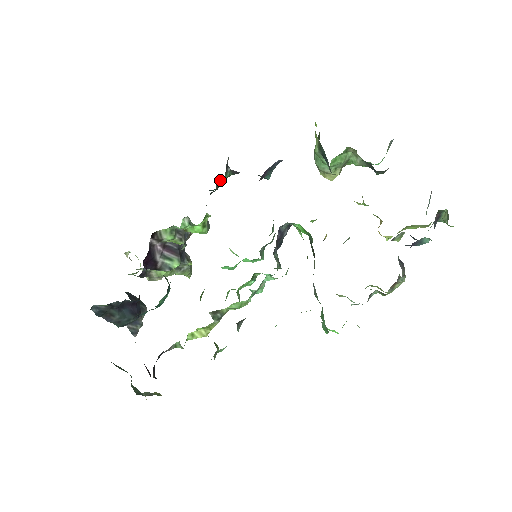
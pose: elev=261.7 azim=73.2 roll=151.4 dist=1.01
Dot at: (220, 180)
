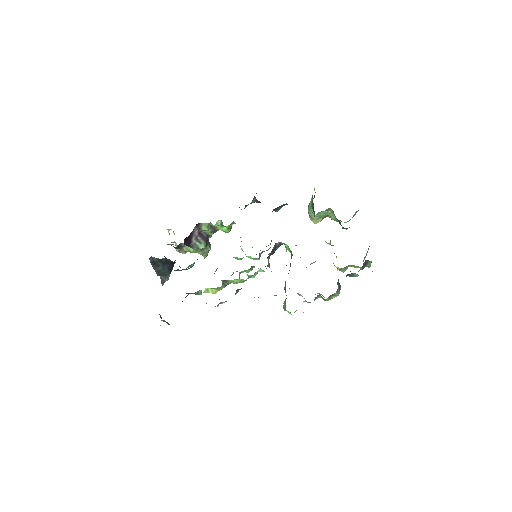
Dot at: (248, 204)
